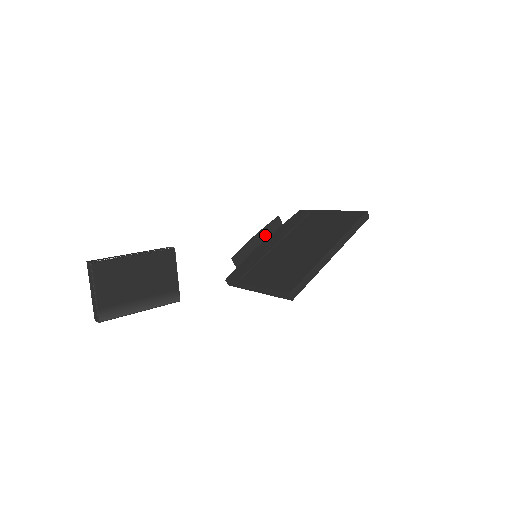
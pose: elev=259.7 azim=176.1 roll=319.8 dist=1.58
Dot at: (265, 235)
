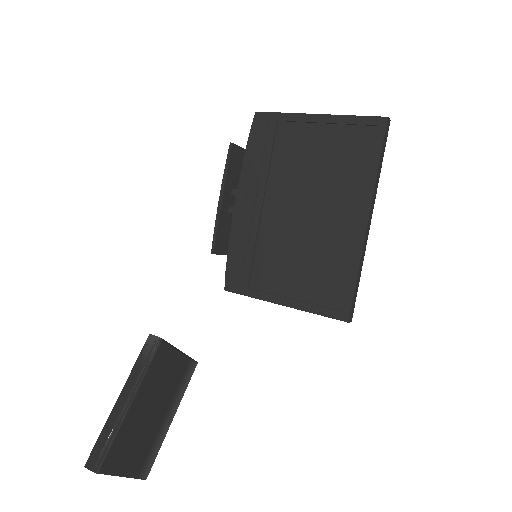
Dot at: (230, 185)
